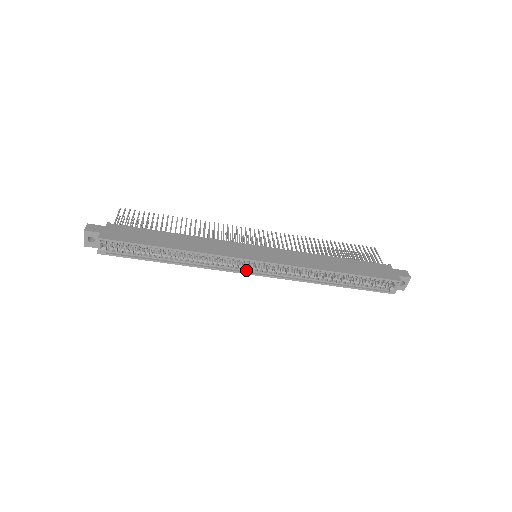
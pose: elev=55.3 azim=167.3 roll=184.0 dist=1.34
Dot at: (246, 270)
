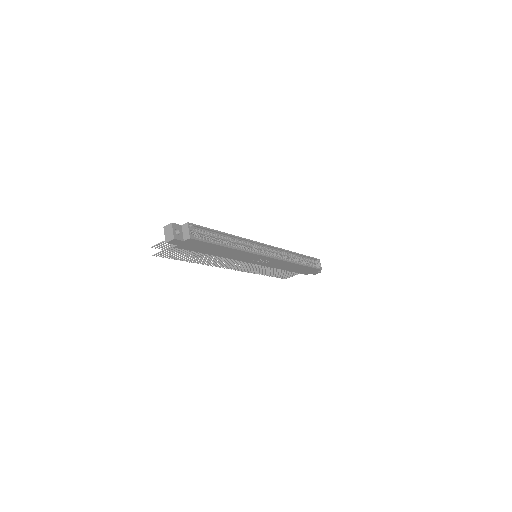
Dot at: (264, 255)
